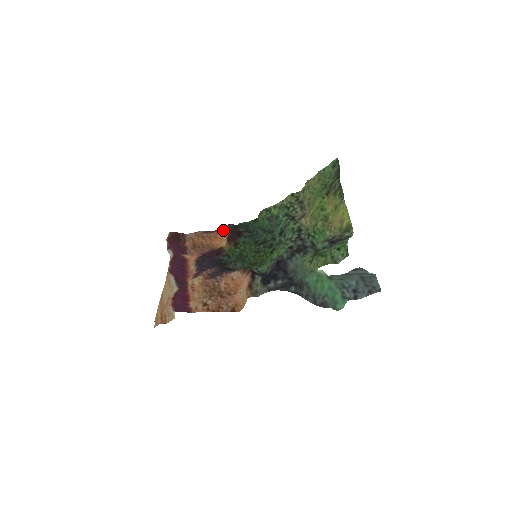
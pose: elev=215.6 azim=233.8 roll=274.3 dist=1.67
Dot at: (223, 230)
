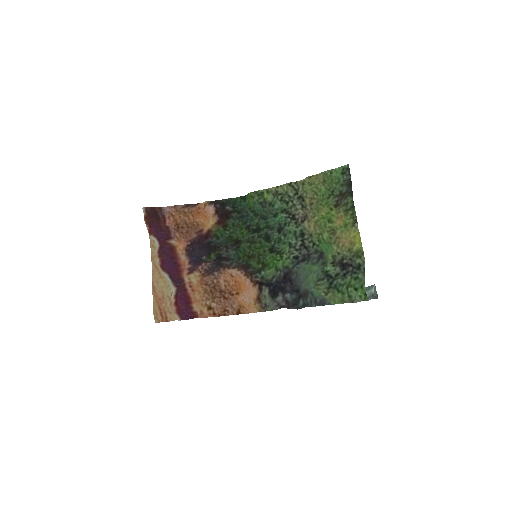
Dot at: (207, 206)
